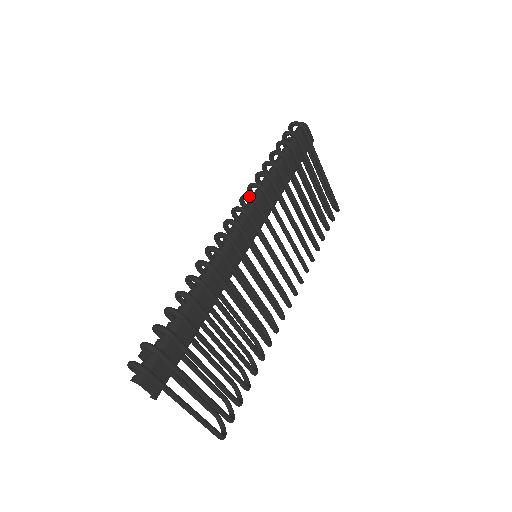
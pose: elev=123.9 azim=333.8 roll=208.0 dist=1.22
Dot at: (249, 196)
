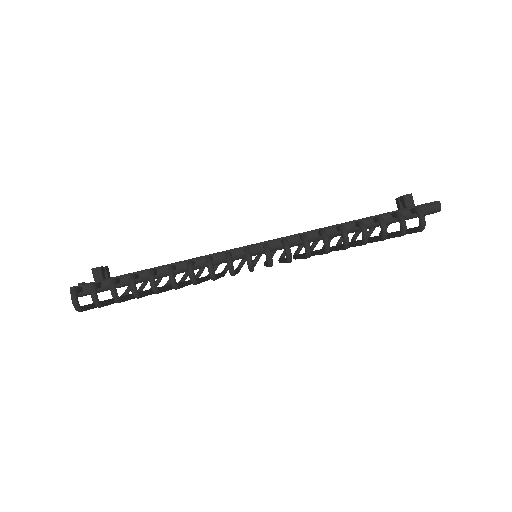
Dot at: (289, 256)
